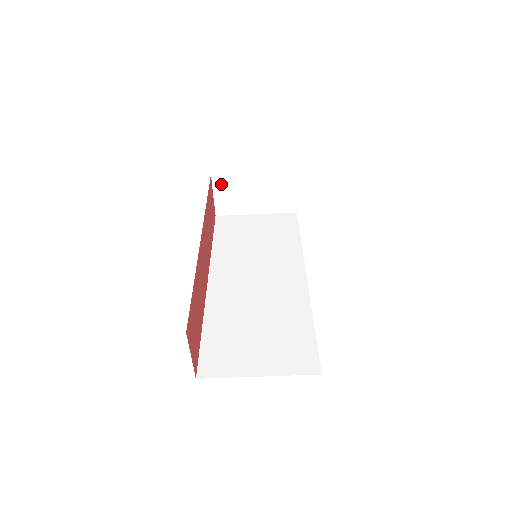
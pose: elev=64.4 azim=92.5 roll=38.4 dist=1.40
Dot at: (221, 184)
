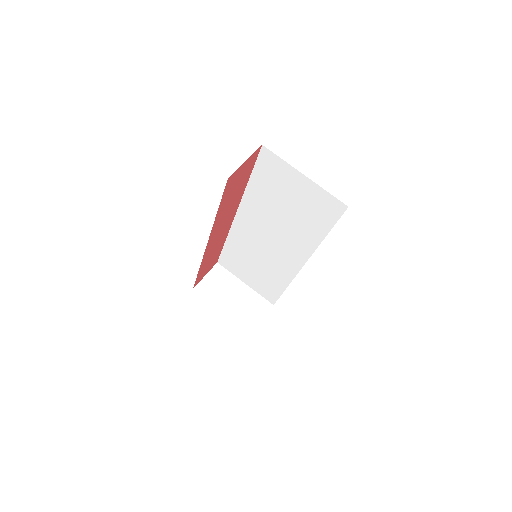
Dot at: (218, 273)
